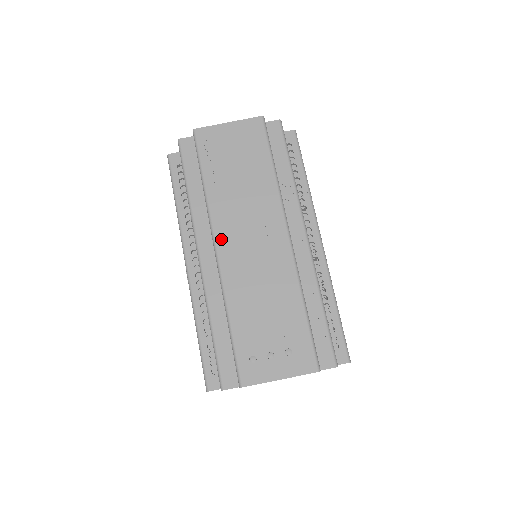
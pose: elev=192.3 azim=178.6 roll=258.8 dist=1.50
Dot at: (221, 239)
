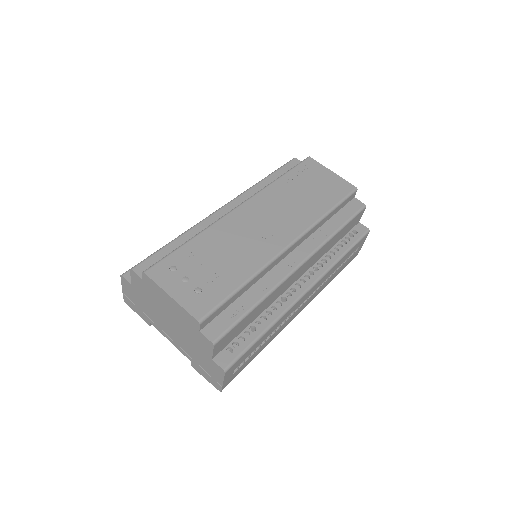
Dot at: (249, 205)
